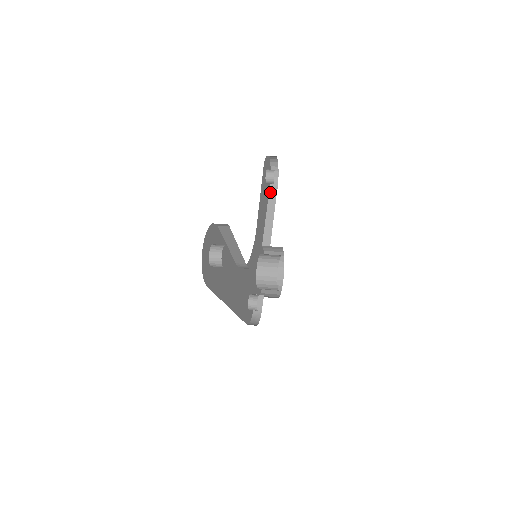
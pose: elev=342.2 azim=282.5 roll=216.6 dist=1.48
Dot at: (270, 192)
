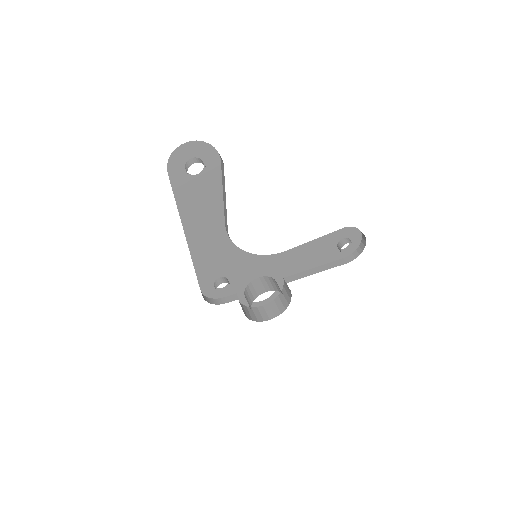
Dot at: (338, 261)
